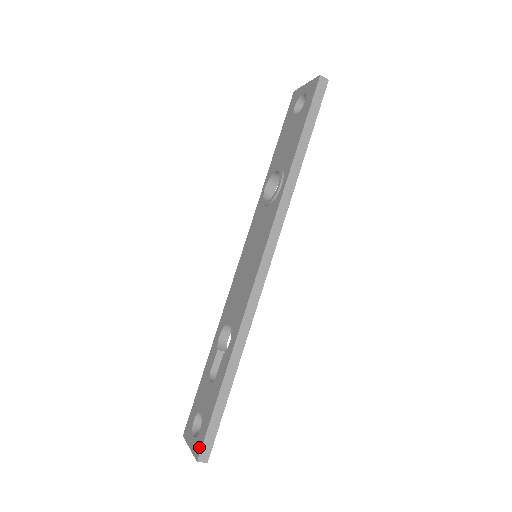
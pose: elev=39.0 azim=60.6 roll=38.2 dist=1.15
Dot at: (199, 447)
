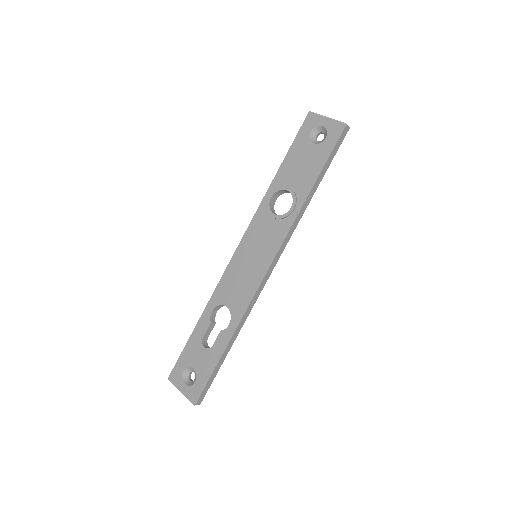
Dot at: (196, 396)
